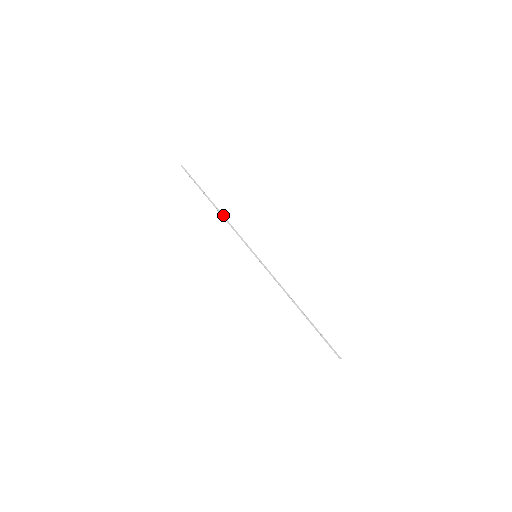
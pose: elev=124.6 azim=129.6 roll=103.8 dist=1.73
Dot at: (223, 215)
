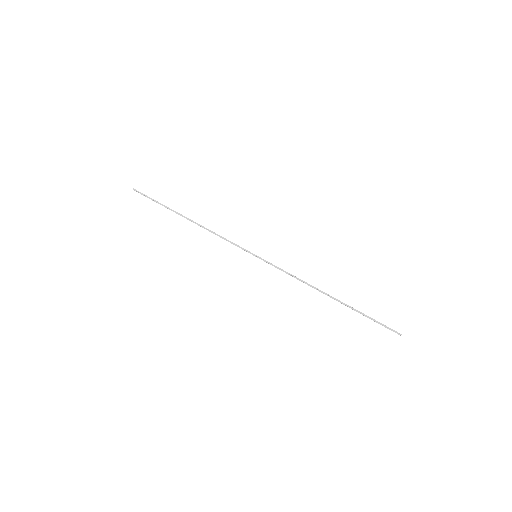
Dot at: (201, 225)
